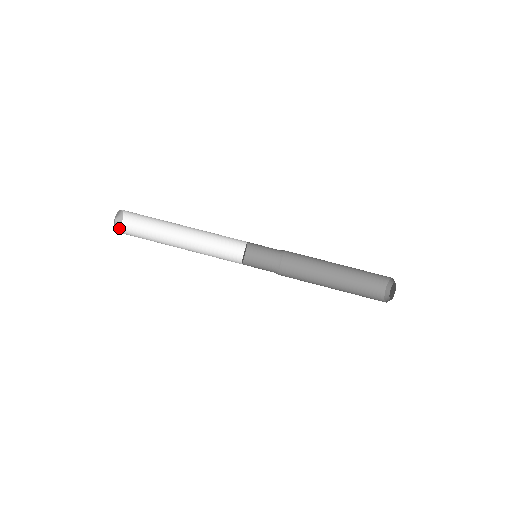
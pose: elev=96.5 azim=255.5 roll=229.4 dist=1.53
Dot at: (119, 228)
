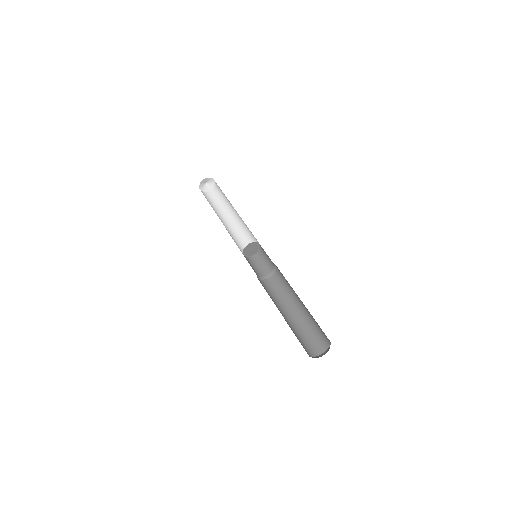
Dot at: (201, 190)
